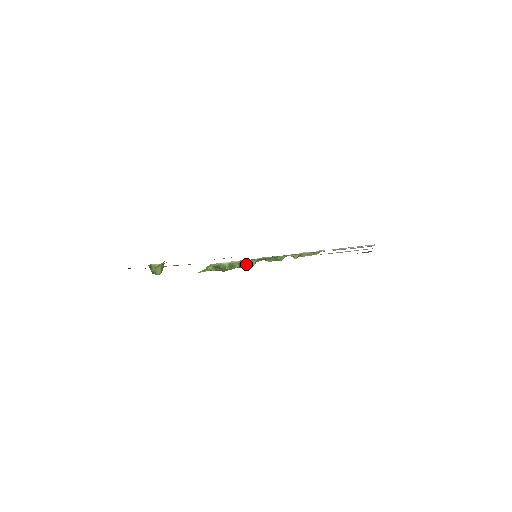
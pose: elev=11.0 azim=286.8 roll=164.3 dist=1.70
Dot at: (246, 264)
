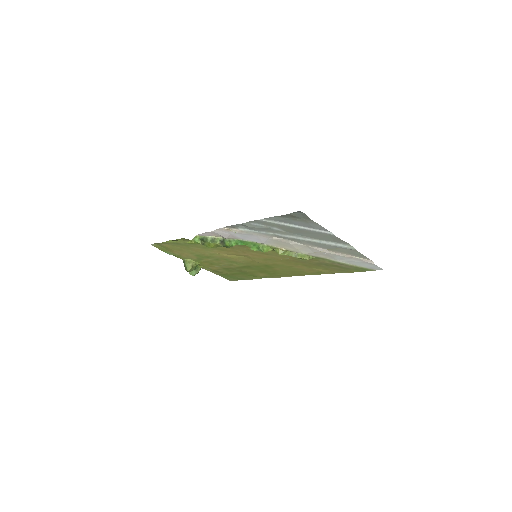
Dot at: (226, 243)
